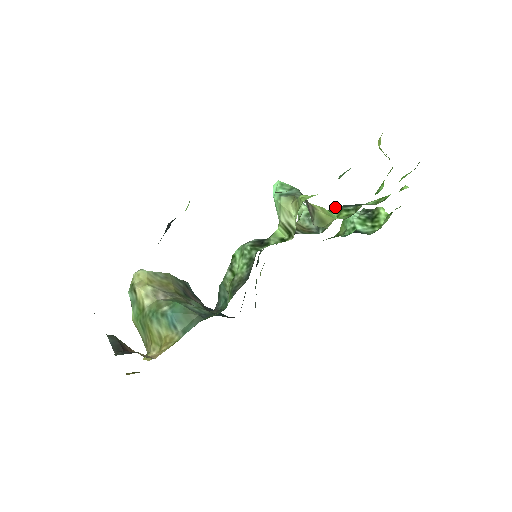
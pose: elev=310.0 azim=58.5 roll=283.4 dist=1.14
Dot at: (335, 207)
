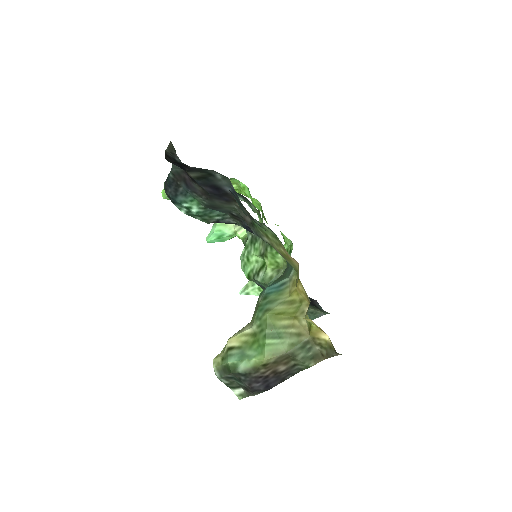
Dot at: occluded
